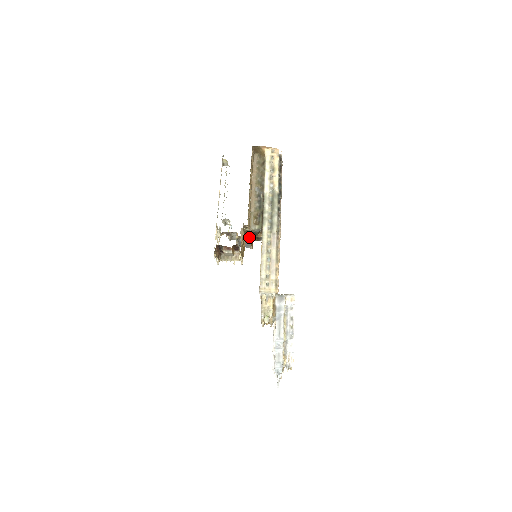
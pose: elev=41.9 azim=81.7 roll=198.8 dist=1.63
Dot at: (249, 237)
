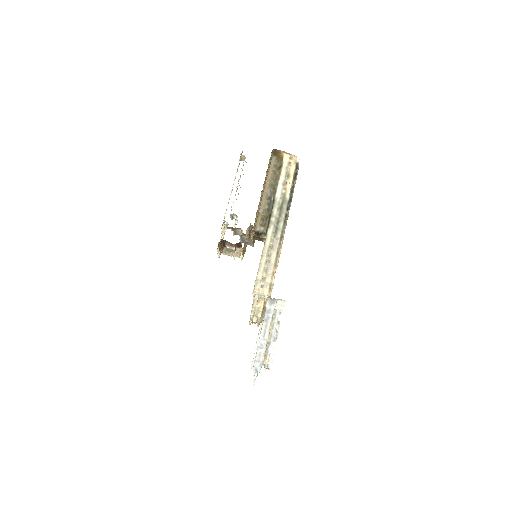
Dot at: (253, 236)
